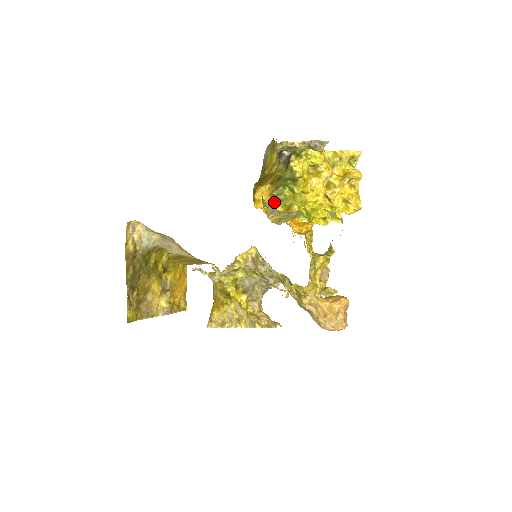
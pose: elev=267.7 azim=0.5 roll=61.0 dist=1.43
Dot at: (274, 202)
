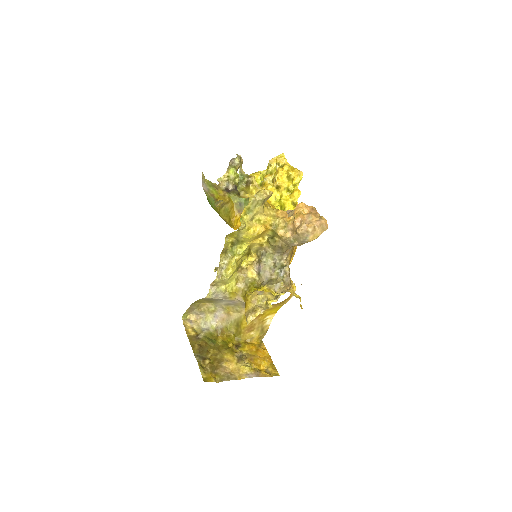
Dot at: occluded
